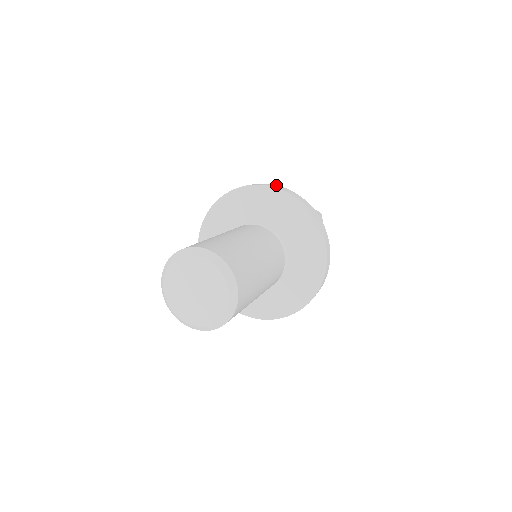
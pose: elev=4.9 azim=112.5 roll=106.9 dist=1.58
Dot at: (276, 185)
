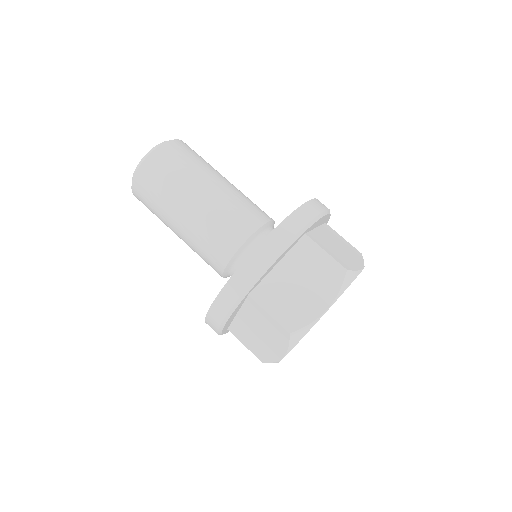
Dot at: occluded
